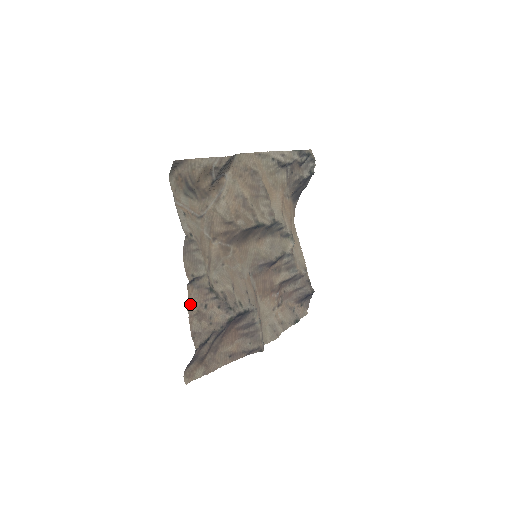
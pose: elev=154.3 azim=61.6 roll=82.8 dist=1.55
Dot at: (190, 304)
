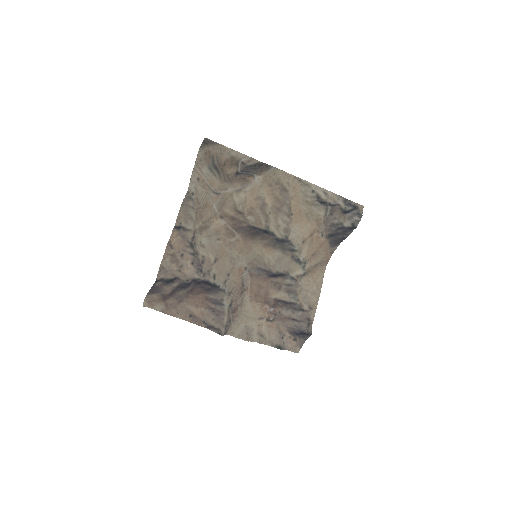
Dot at: (170, 244)
